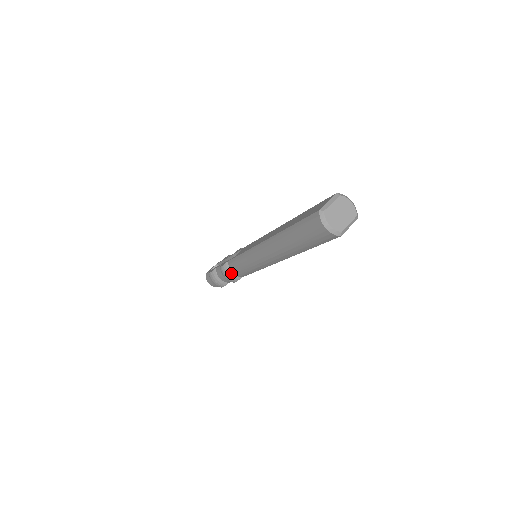
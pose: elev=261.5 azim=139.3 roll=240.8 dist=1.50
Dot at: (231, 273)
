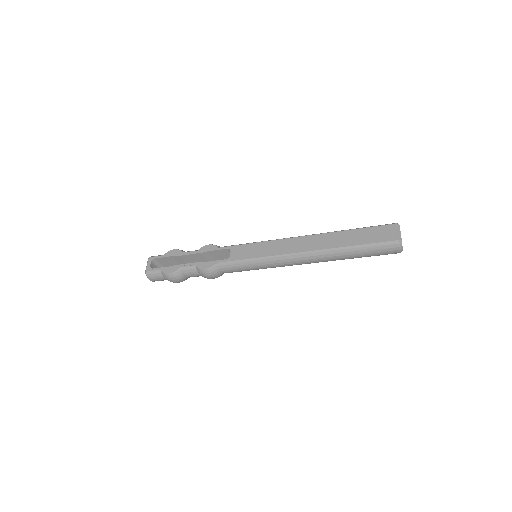
Dot at: (219, 273)
